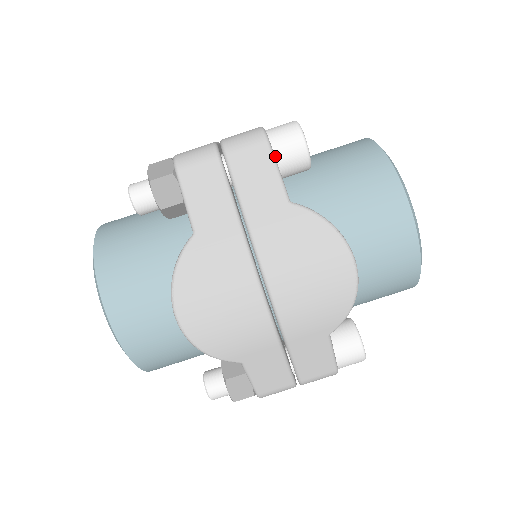
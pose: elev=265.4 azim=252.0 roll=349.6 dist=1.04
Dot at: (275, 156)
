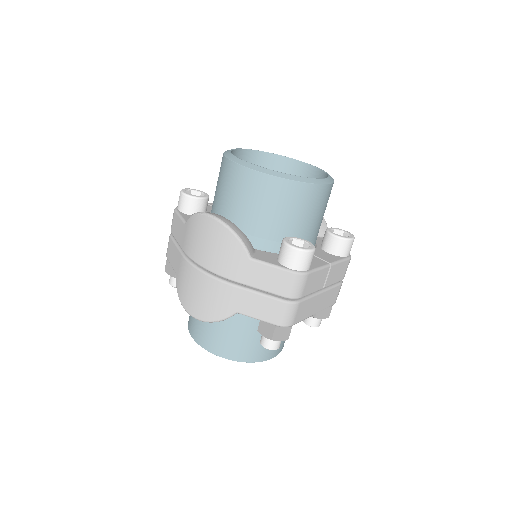
Dot at: (181, 212)
